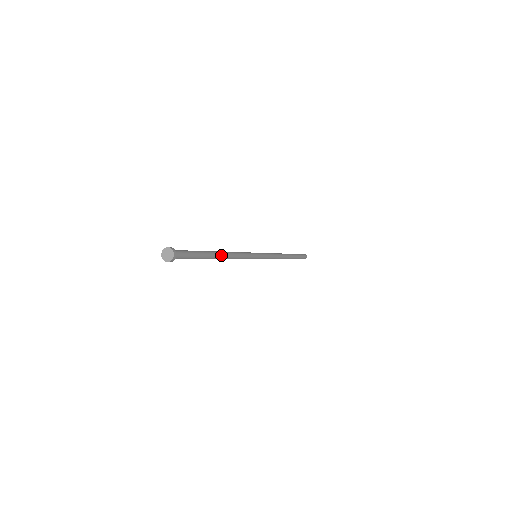
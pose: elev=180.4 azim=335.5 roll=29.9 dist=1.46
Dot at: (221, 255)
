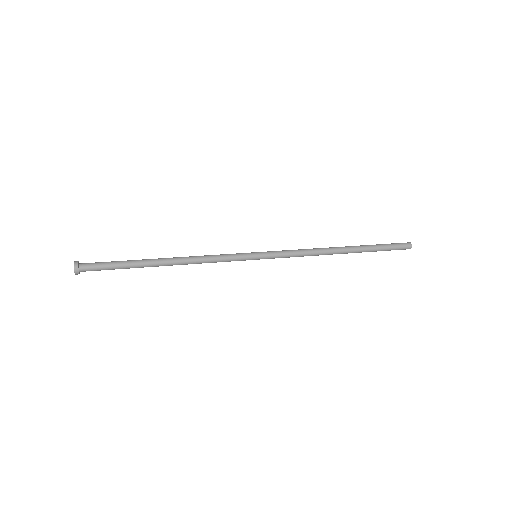
Dot at: (167, 265)
